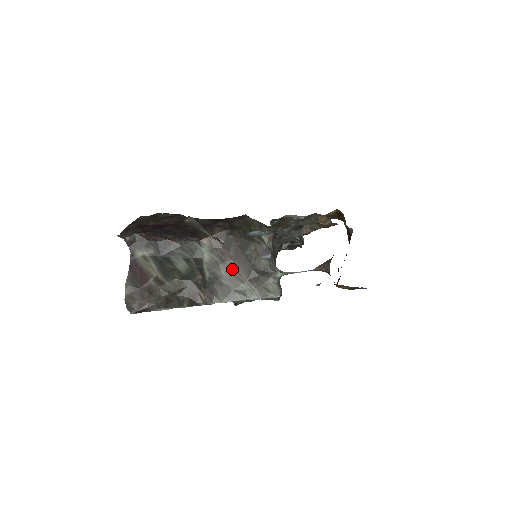
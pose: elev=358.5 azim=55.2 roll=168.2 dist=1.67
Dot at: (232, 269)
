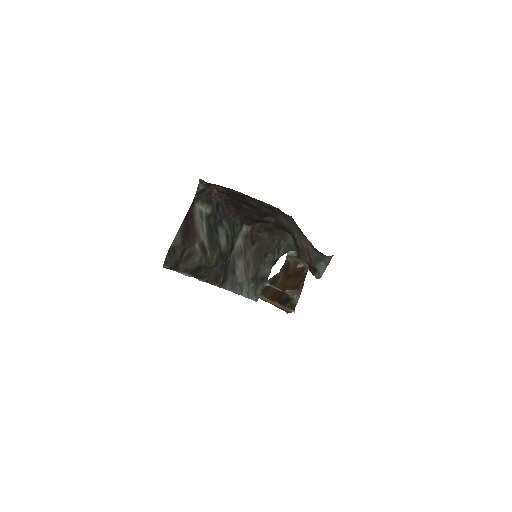
Dot at: (247, 263)
